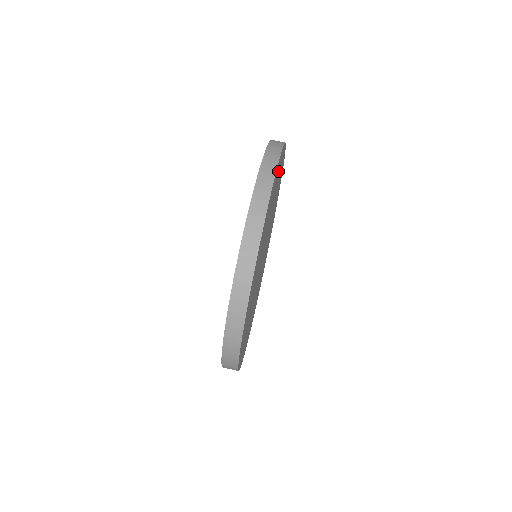
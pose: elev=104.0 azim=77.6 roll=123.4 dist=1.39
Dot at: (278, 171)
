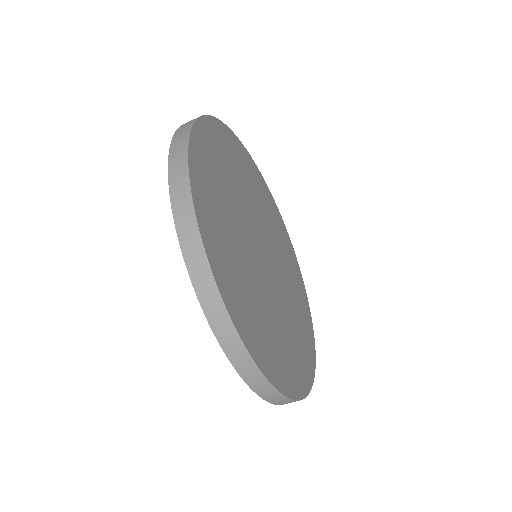
Dot at: (273, 359)
